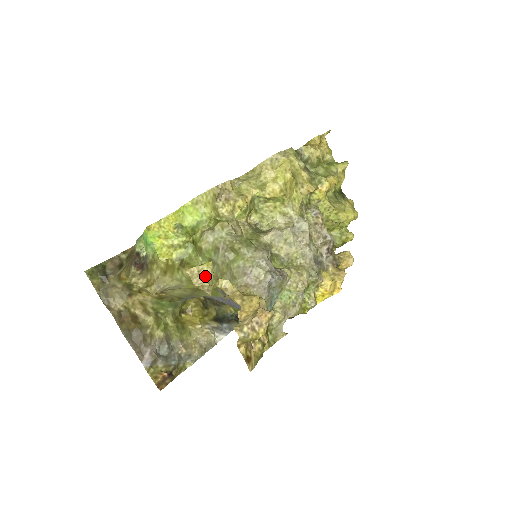
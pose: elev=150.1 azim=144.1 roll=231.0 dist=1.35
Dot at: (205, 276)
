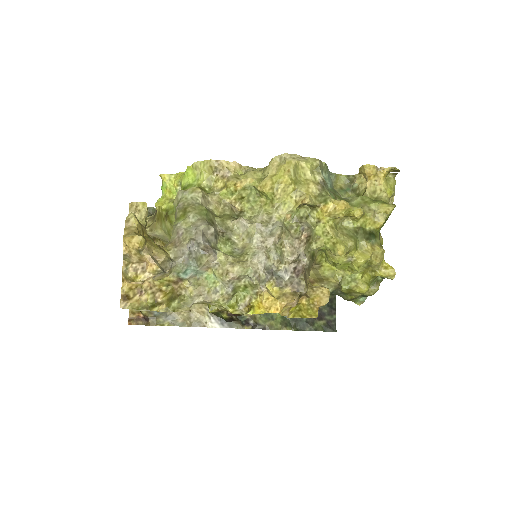
Dot at: (137, 212)
